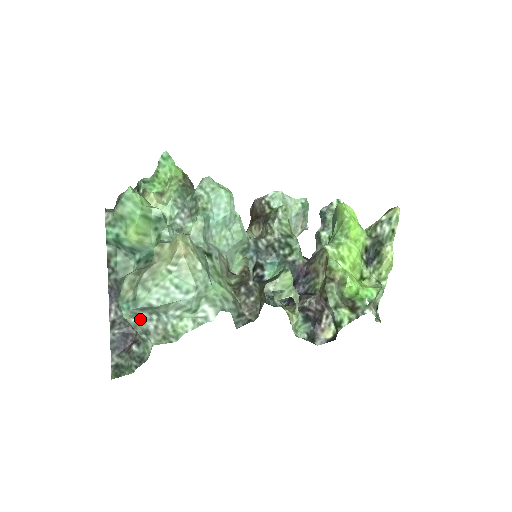
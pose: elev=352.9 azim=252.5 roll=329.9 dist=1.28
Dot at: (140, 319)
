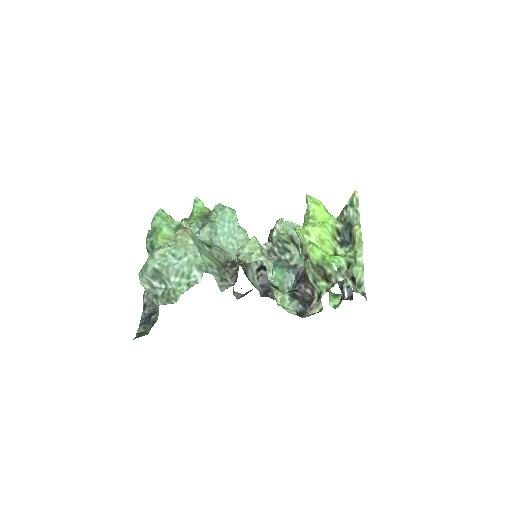
Dot at: (153, 287)
